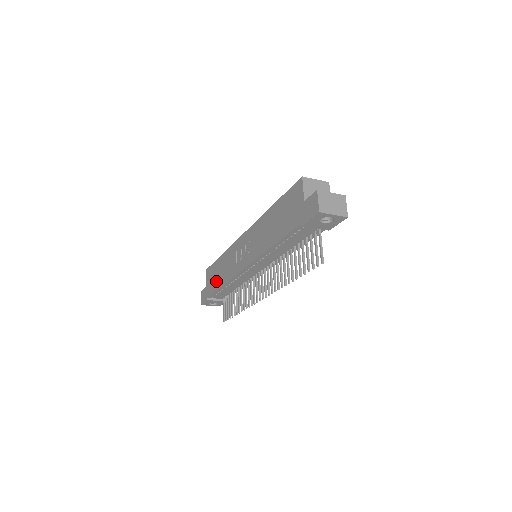
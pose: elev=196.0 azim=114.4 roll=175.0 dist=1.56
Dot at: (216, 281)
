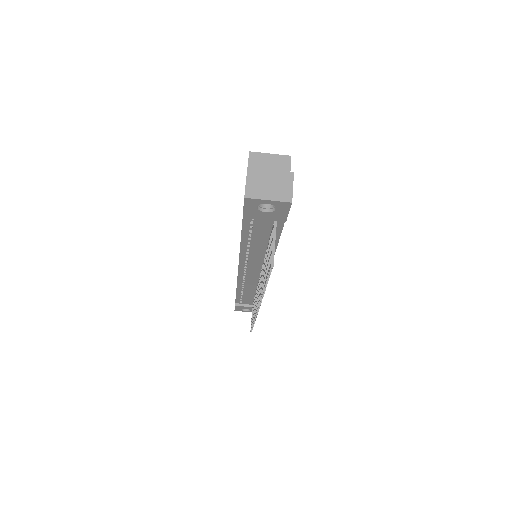
Dot at: occluded
